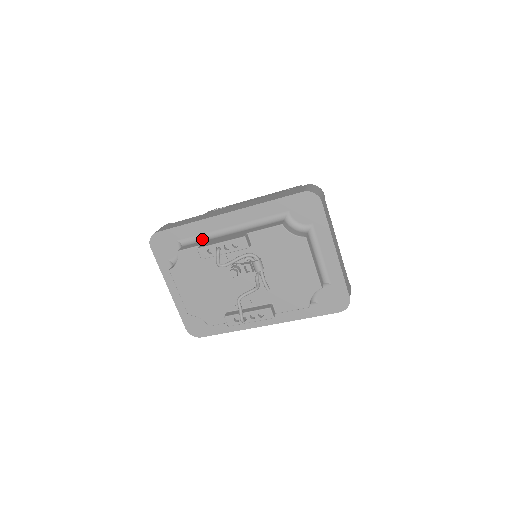
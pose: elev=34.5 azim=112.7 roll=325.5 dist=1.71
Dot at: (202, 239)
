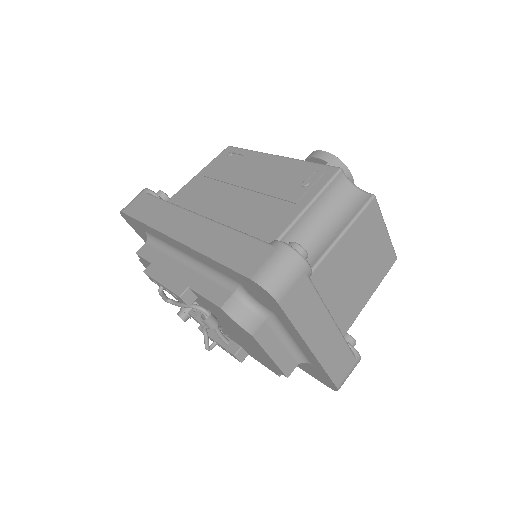
Dot at: (162, 247)
